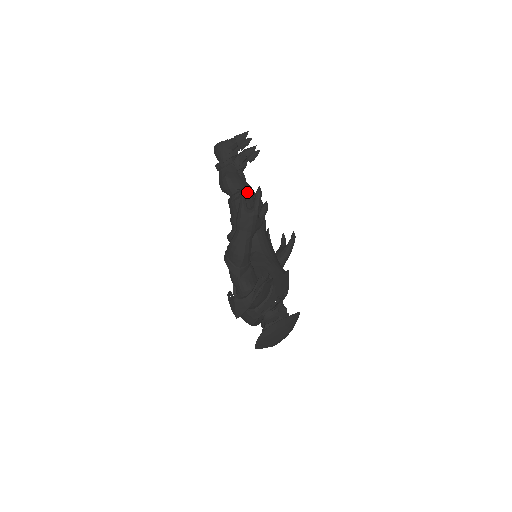
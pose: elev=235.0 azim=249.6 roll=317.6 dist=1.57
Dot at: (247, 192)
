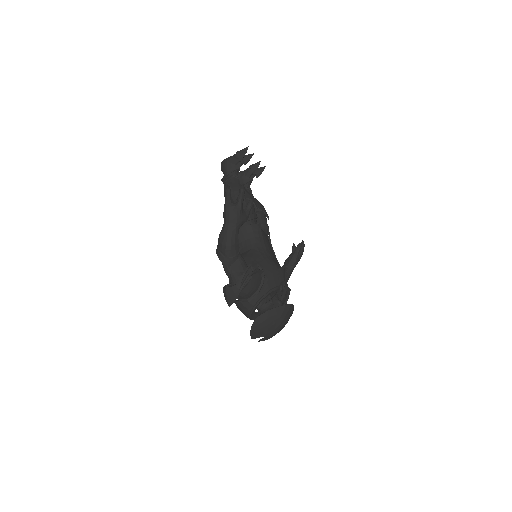
Dot at: (245, 198)
